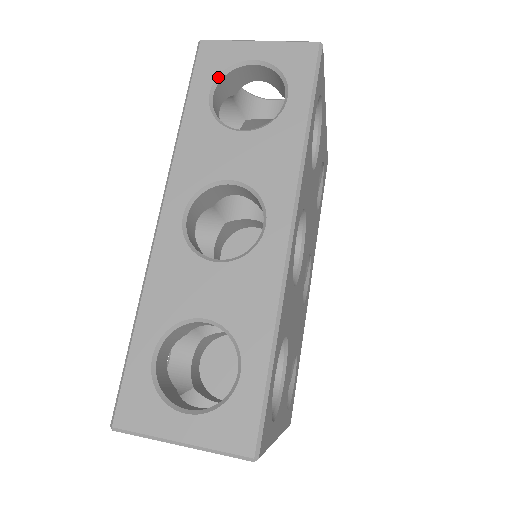
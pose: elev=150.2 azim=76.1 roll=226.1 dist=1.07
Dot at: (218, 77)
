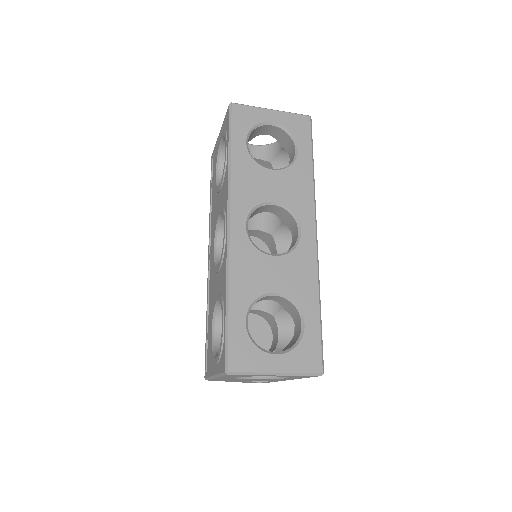
Dot at: (250, 131)
